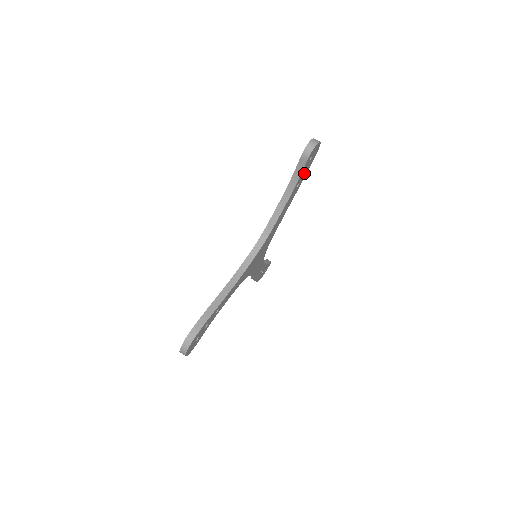
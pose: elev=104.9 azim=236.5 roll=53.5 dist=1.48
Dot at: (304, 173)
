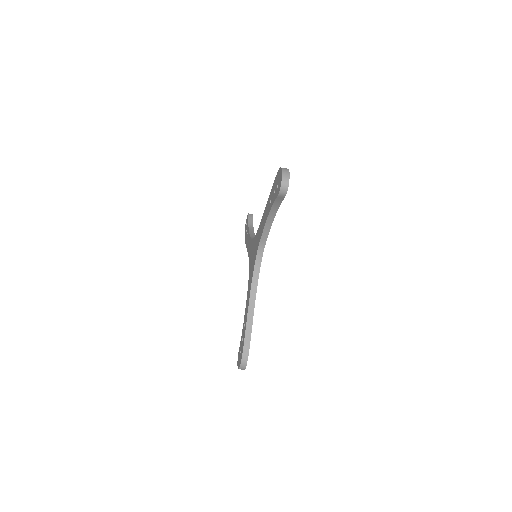
Dot at: occluded
